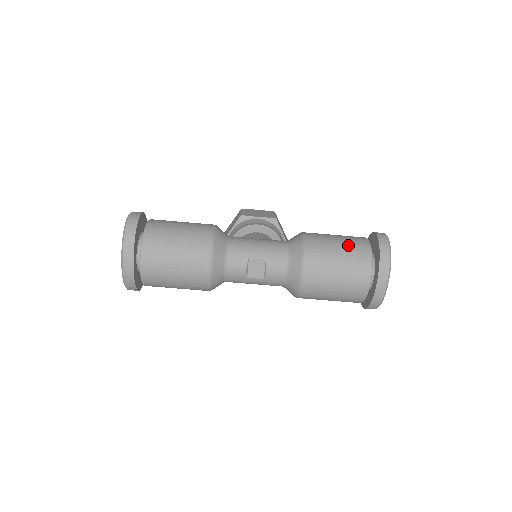
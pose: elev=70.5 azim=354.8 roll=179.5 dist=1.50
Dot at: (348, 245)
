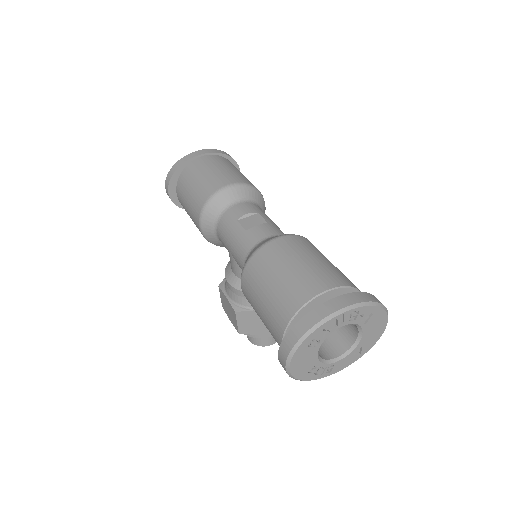
Dot at: (343, 274)
